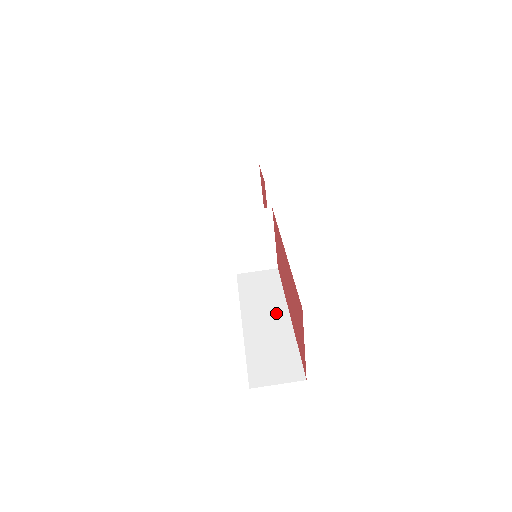
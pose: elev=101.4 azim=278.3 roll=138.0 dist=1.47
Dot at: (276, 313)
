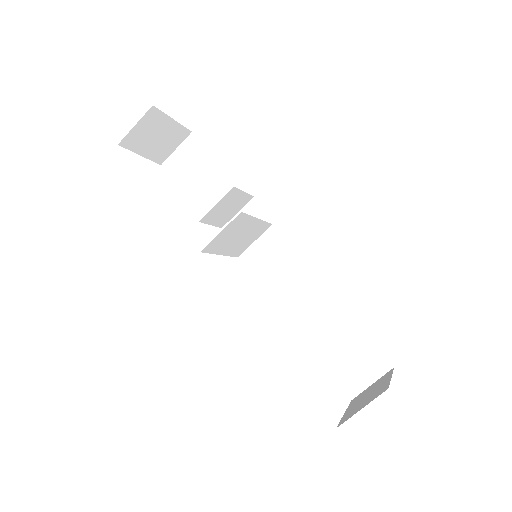
Dot at: (315, 296)
